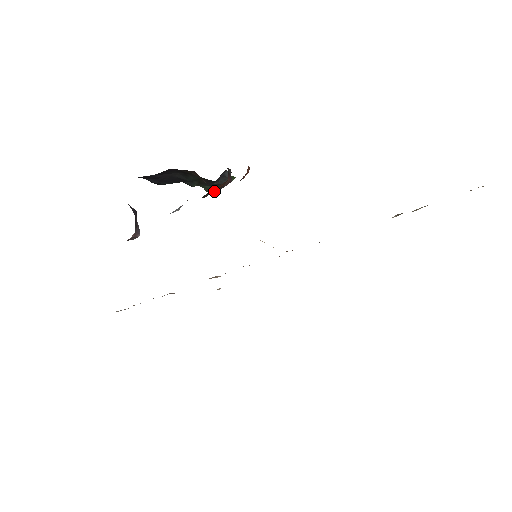
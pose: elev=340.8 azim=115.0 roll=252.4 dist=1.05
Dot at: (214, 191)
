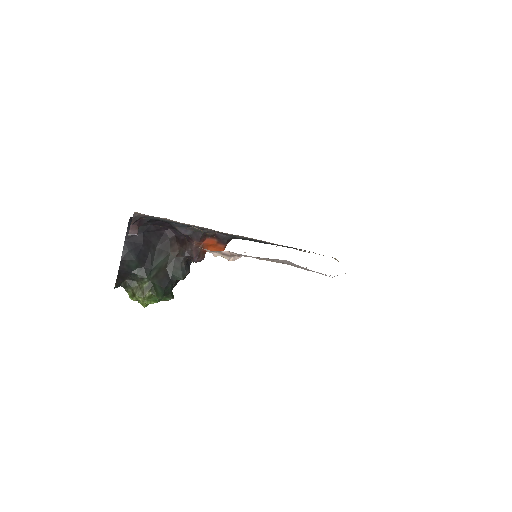
Dot at: (159, 293)
